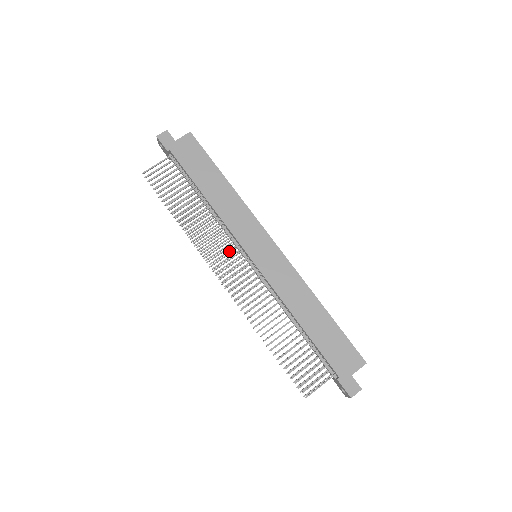
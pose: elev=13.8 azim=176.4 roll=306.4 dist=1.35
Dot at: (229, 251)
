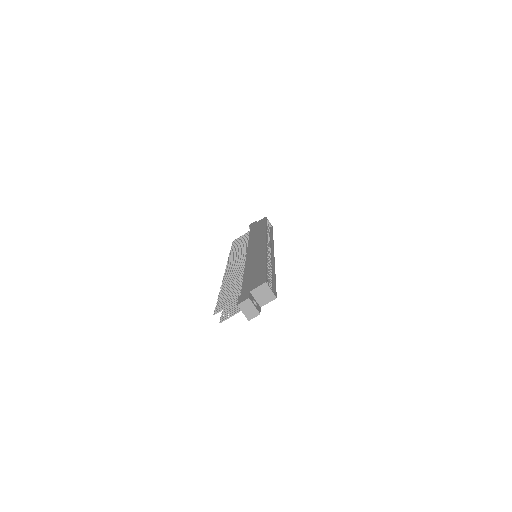
Dot at: (241, 256)
